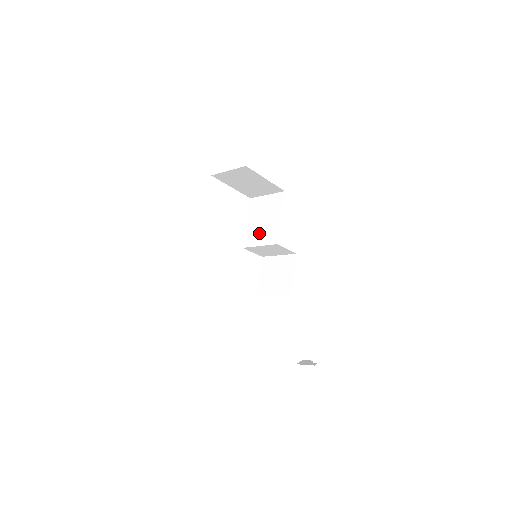
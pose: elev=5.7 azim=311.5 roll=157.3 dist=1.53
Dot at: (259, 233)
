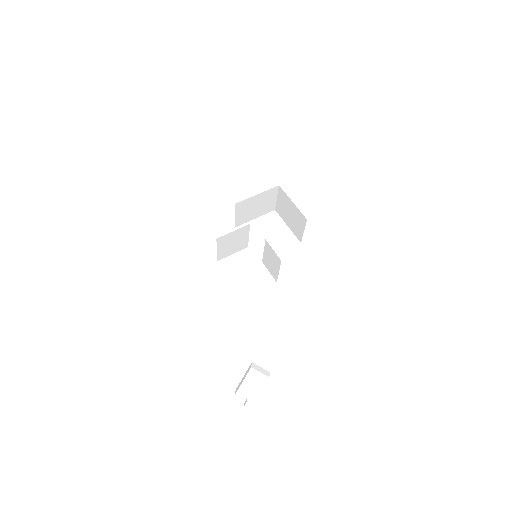
Dot at: occluded
